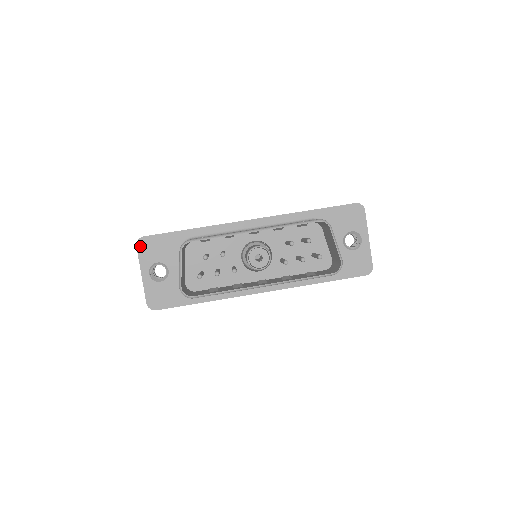
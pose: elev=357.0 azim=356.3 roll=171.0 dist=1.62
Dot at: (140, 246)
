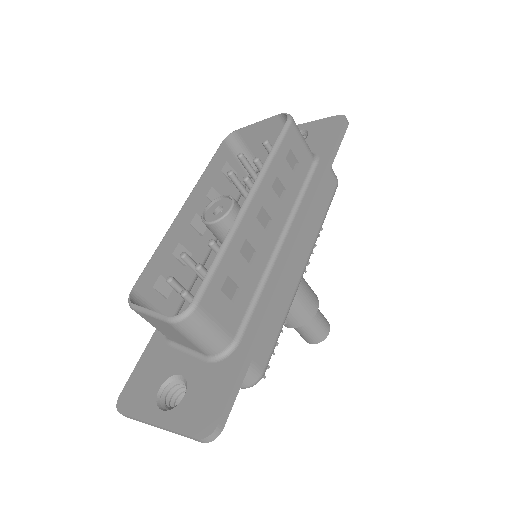
Dot at: (124, 407)
